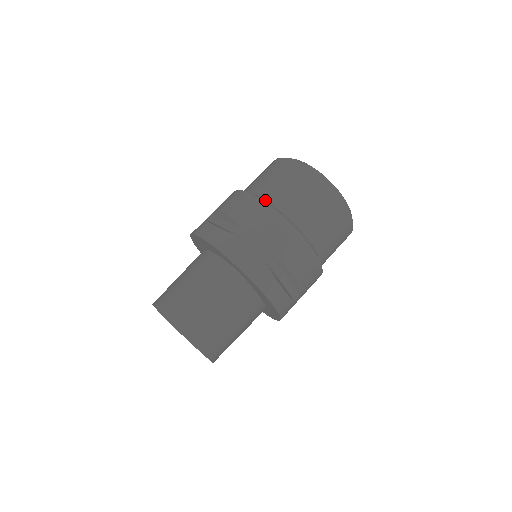
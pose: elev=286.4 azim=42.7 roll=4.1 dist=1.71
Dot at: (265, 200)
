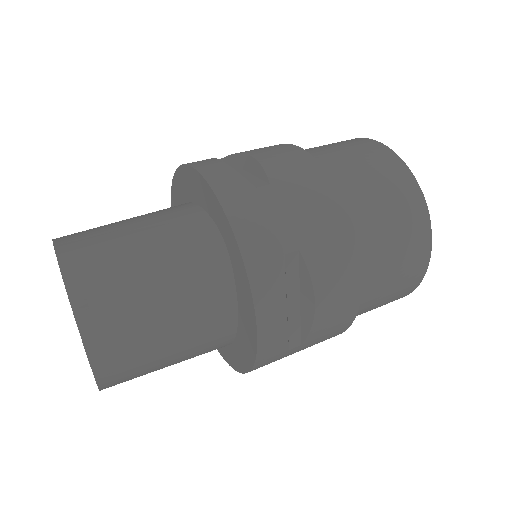
Dot at: occluded
